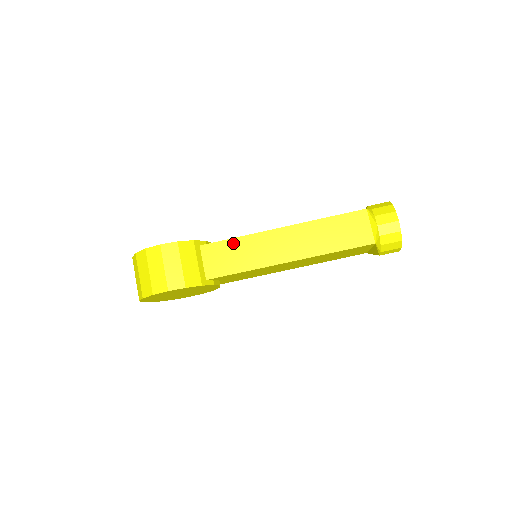
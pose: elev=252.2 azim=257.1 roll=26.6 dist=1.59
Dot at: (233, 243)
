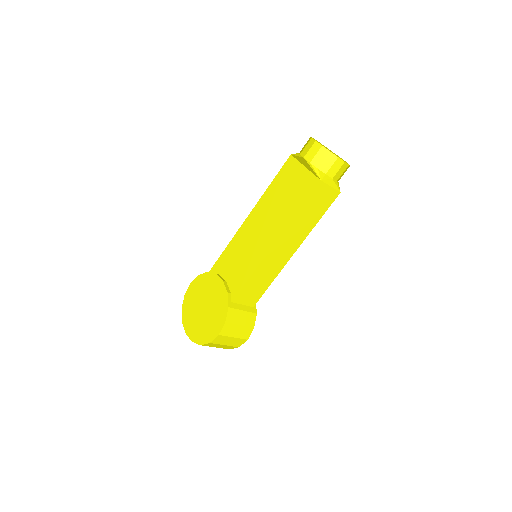
Dot at: (251, 281)
